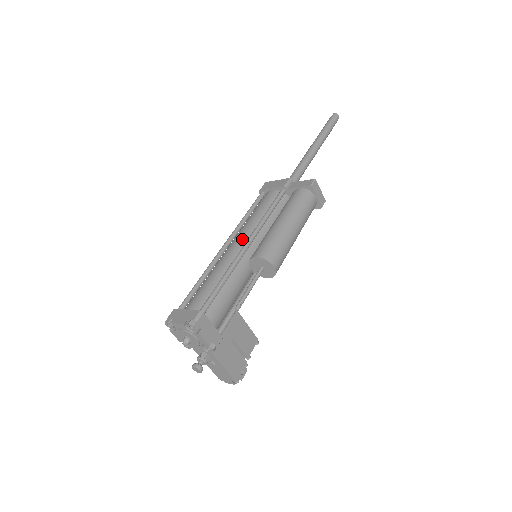
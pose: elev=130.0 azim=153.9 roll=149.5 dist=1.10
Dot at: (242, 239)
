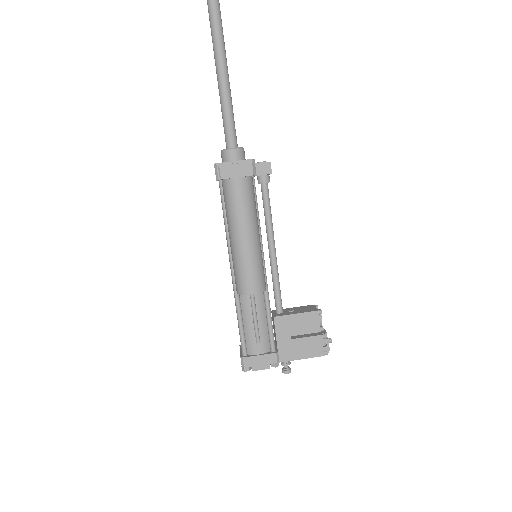
Dot at: occluded
